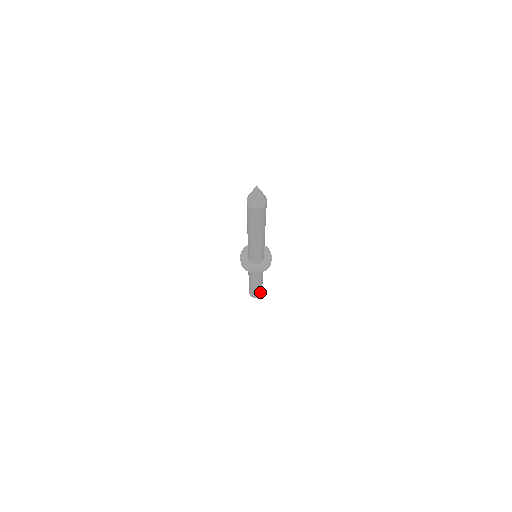
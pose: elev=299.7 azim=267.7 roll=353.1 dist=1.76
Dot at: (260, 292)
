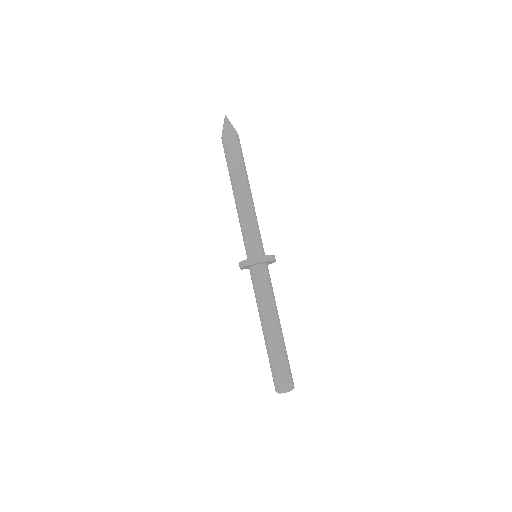
Dot at: (290, 370)
